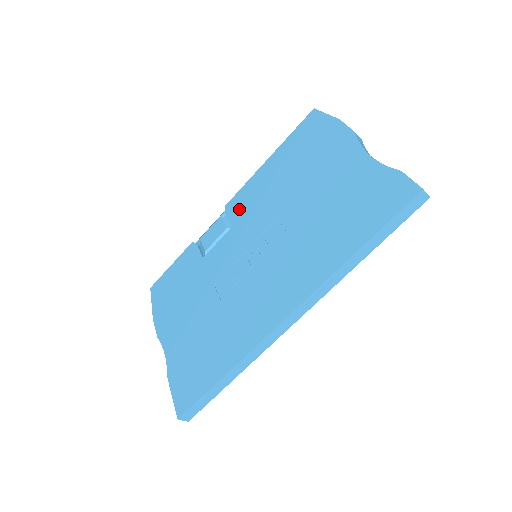
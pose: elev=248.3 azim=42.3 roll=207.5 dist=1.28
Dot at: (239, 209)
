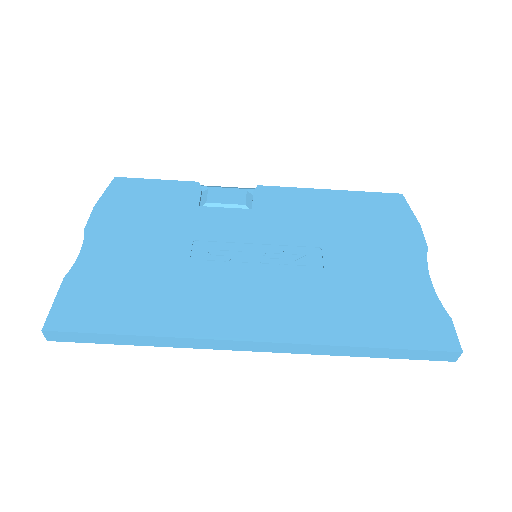
Dot at: (271, 201)
